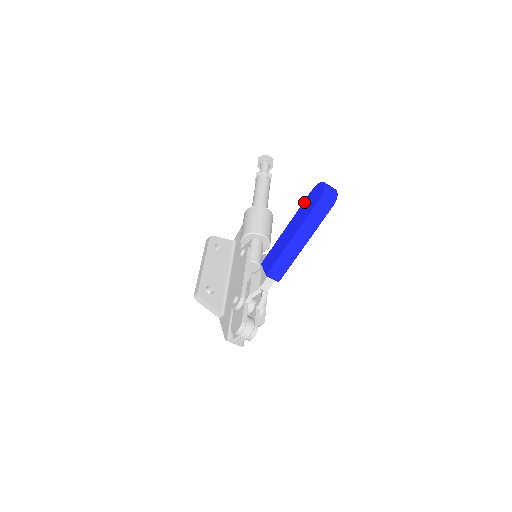
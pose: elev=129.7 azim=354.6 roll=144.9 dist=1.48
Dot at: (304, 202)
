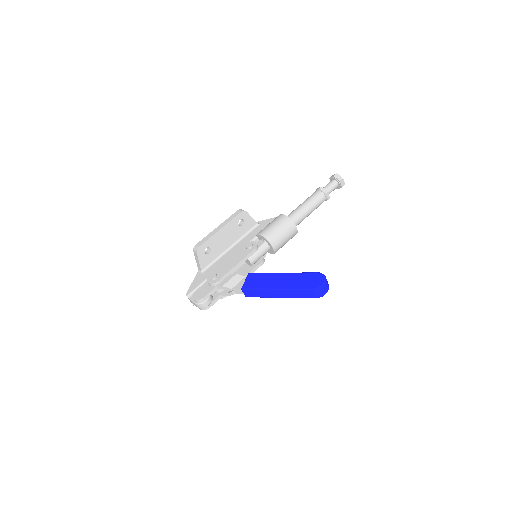
Dot at: (305, 274)
